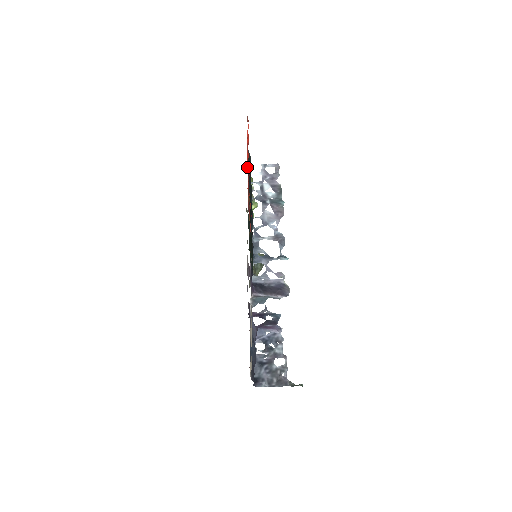
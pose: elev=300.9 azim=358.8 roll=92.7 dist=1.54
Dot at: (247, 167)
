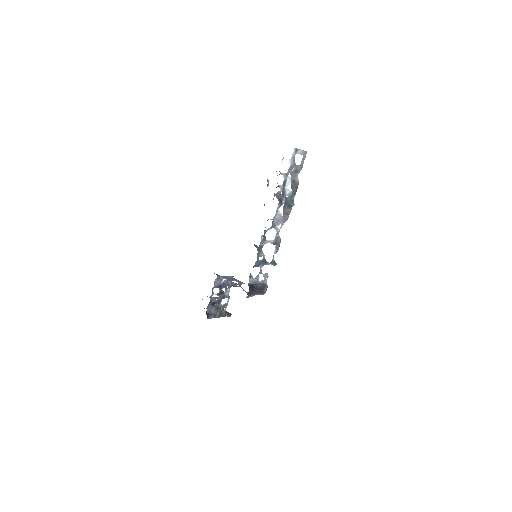
Dot at: occluded
